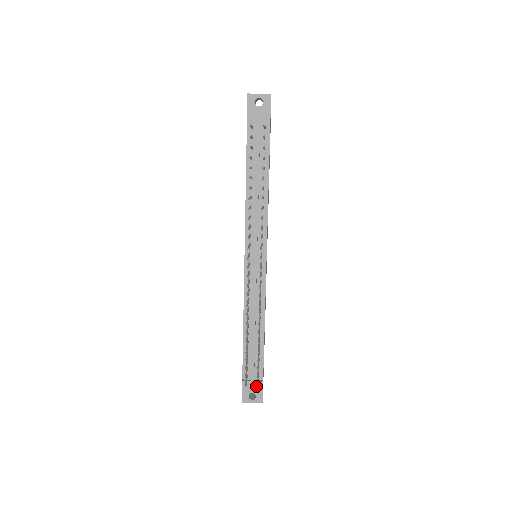
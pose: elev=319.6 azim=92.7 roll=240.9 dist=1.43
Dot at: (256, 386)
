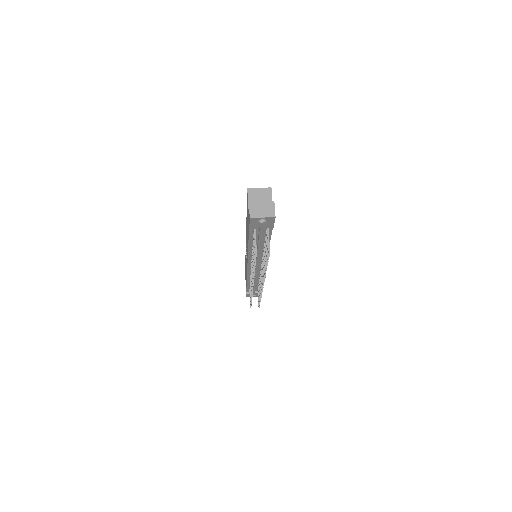
Dot at: (256, 294)
